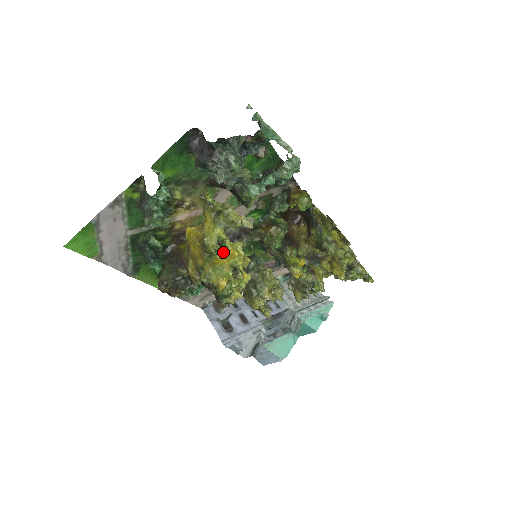
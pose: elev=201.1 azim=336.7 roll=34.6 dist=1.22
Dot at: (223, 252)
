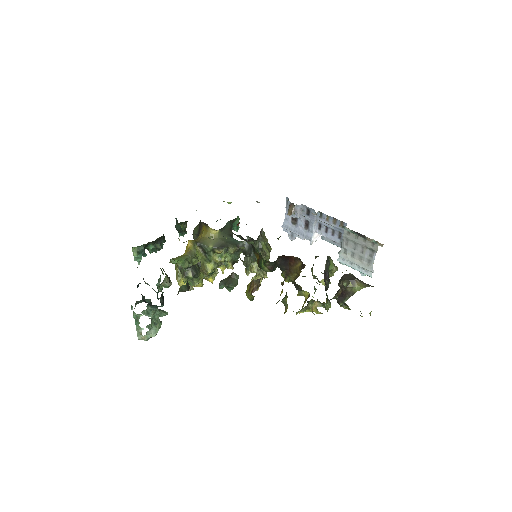
Dot at: occluded
